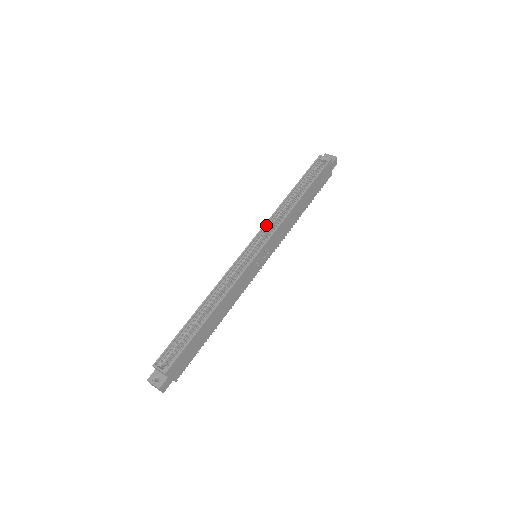
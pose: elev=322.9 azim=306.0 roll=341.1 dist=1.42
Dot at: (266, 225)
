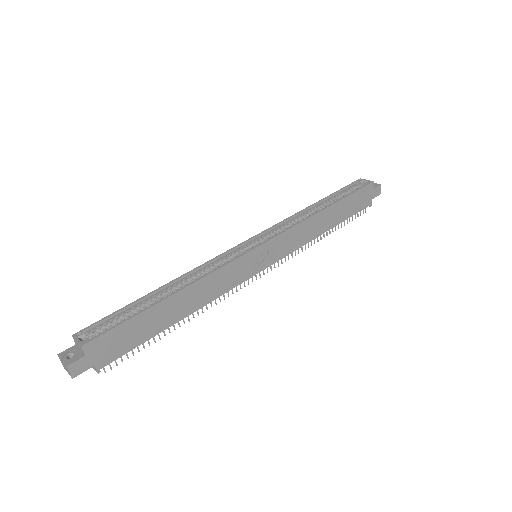
Dot at: (277, 226)
